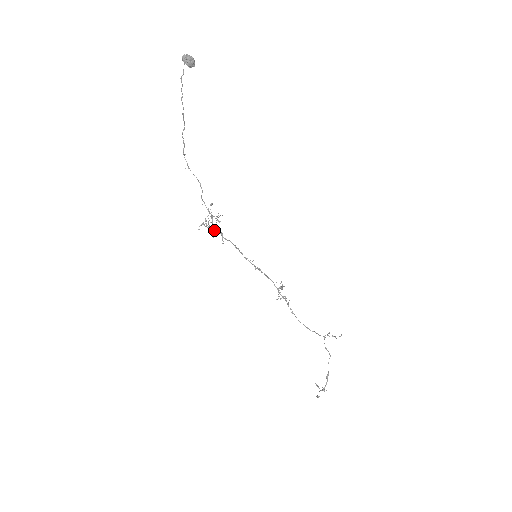
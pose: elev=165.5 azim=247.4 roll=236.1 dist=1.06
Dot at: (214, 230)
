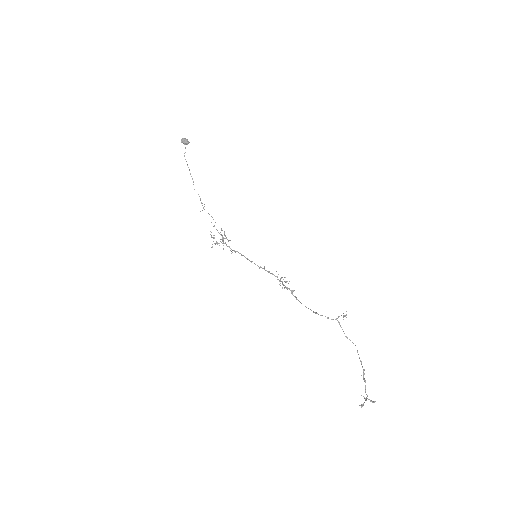
Dot at: (223, 245)
